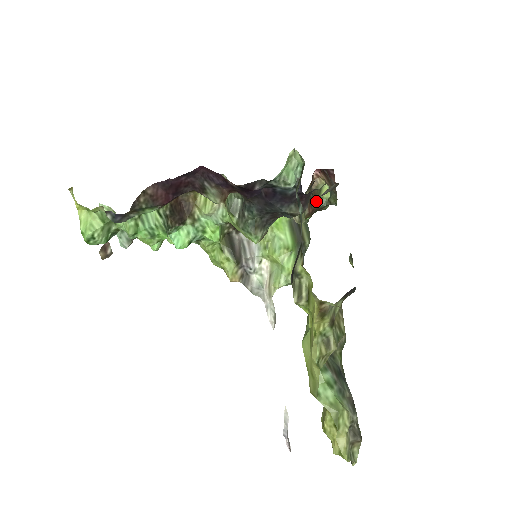
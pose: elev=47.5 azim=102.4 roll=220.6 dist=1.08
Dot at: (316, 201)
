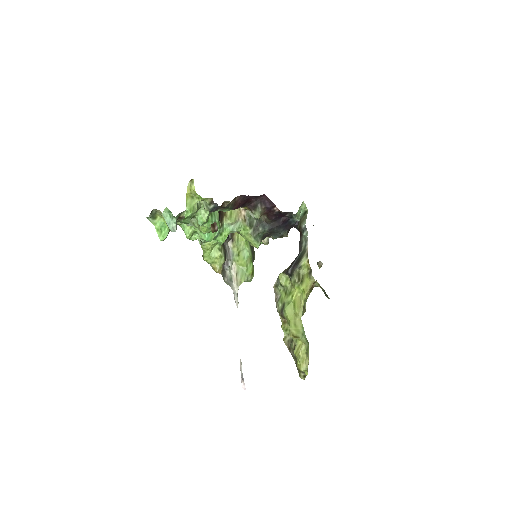
Dot at: occluded
